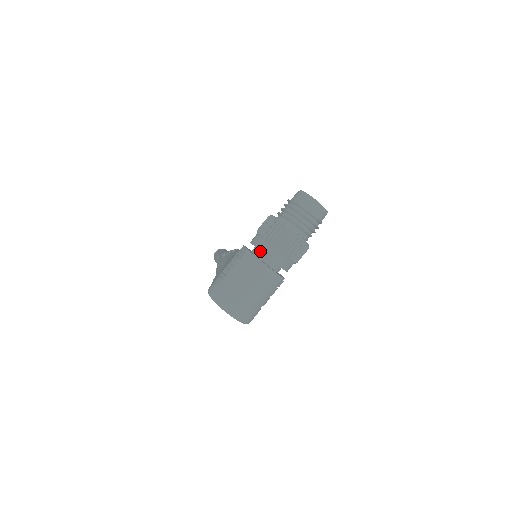
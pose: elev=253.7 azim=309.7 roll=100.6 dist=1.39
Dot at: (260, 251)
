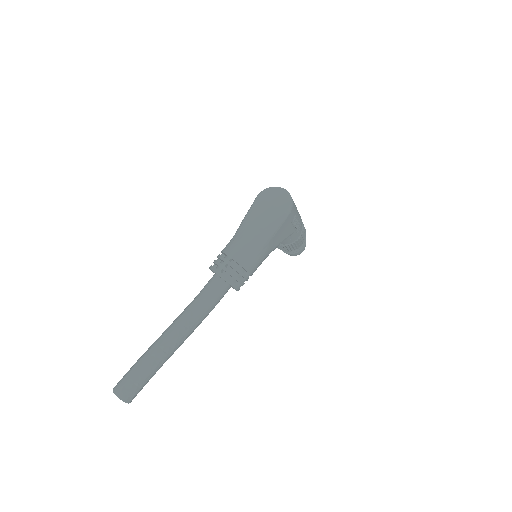
Dot at: occluded
